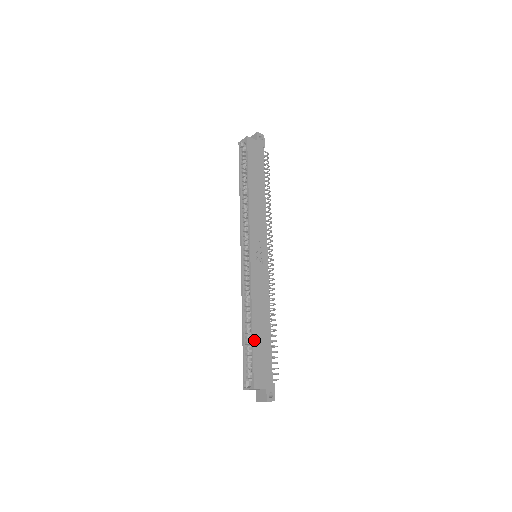
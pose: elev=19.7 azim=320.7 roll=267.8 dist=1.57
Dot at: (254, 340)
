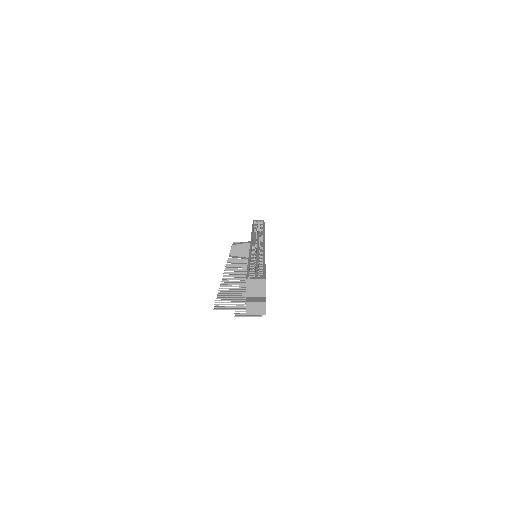
Dot at: occluded
